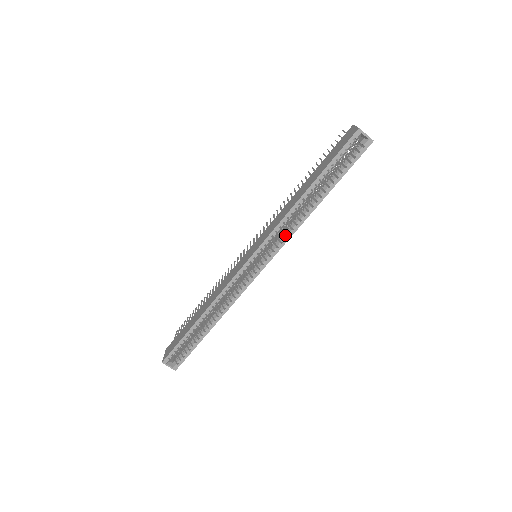
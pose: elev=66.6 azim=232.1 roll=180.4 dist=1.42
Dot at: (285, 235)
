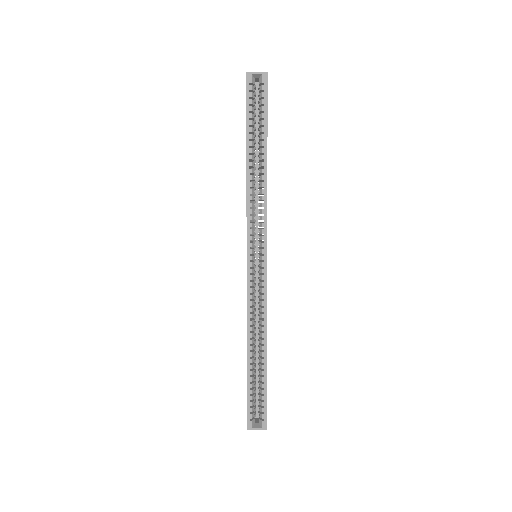
Dot at: (261, 212)
